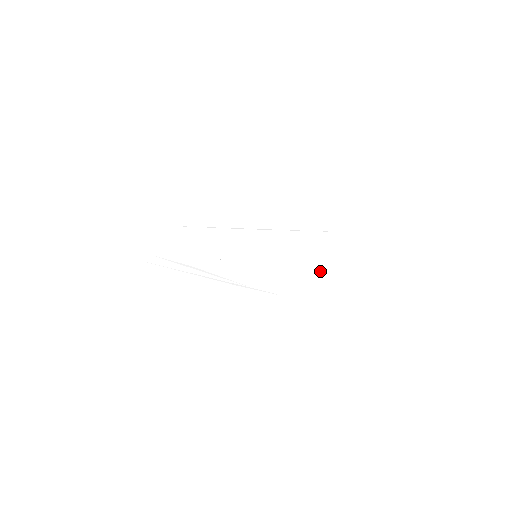
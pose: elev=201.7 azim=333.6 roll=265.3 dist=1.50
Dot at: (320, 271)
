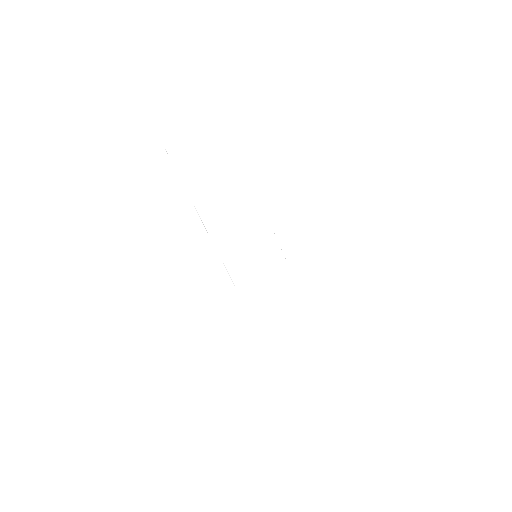
Dot at: (281, 313)
